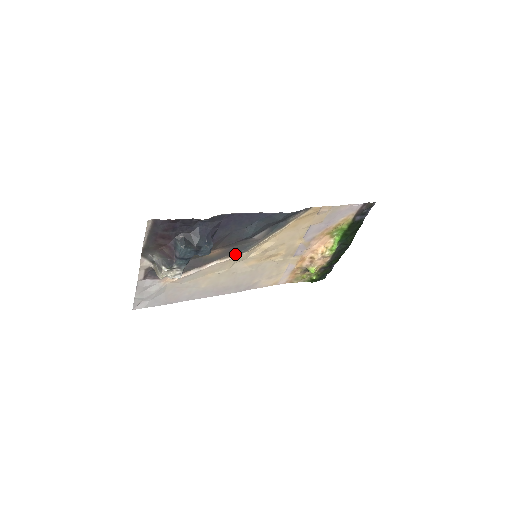
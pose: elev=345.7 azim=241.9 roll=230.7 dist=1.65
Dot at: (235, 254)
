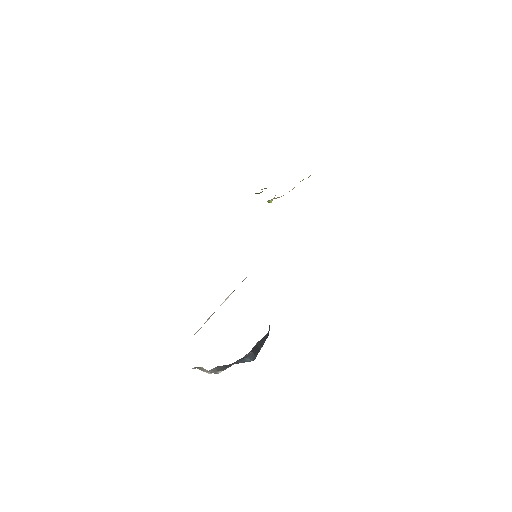
Dot at: (246, 277)
